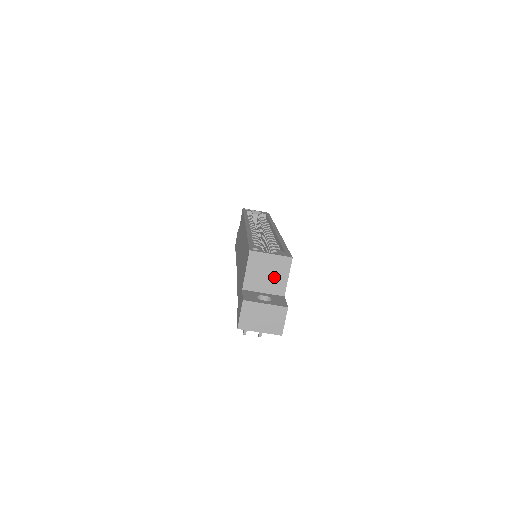
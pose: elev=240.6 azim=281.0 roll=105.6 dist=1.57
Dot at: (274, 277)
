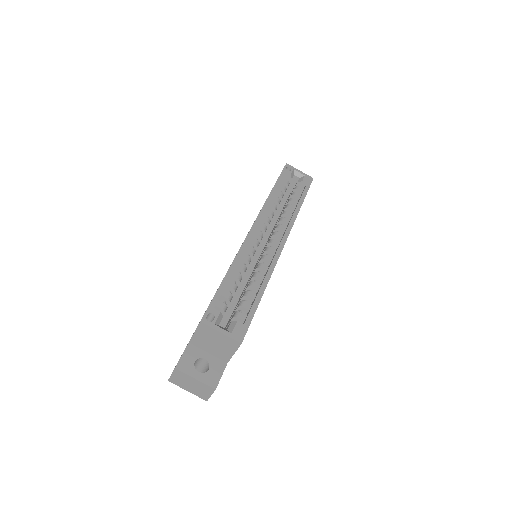
Dot at: (220, 348)
